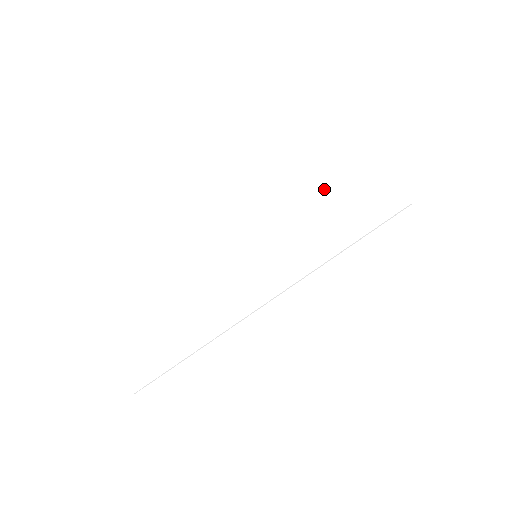
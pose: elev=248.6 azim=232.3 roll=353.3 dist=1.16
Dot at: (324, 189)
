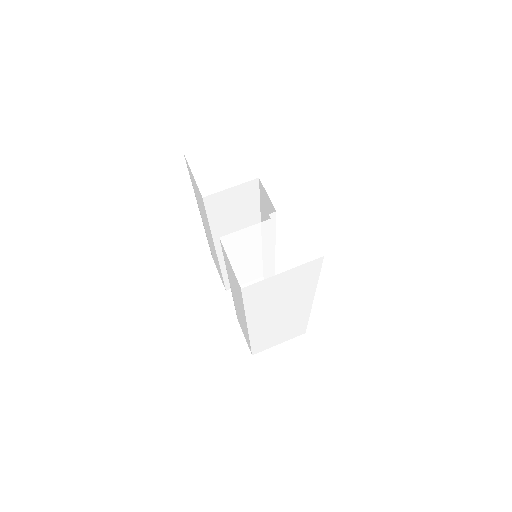
Dot at: (282, 289)
